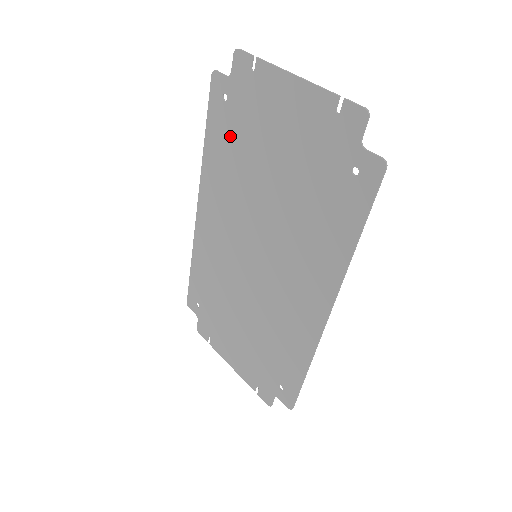
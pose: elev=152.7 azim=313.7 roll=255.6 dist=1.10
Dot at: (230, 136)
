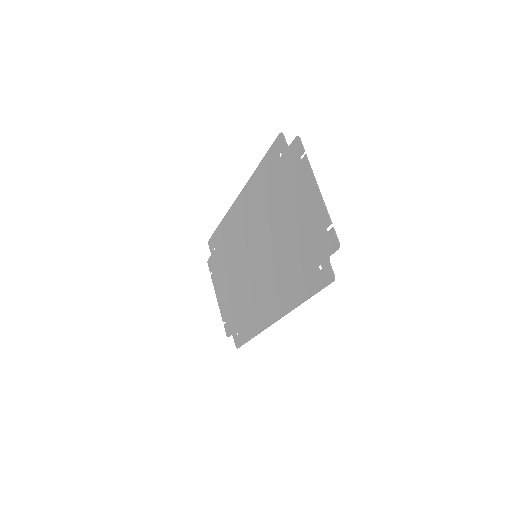
Dot at: (273, 179)
